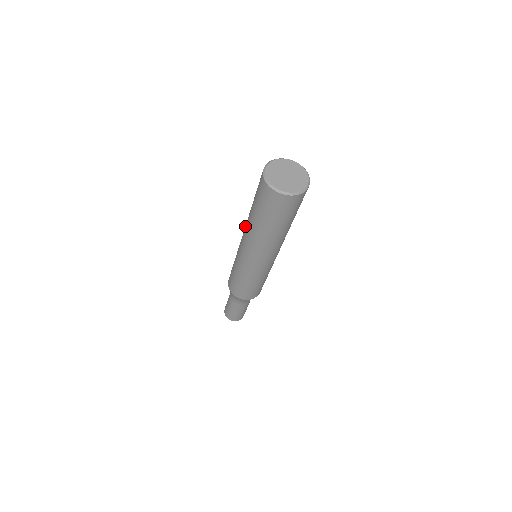
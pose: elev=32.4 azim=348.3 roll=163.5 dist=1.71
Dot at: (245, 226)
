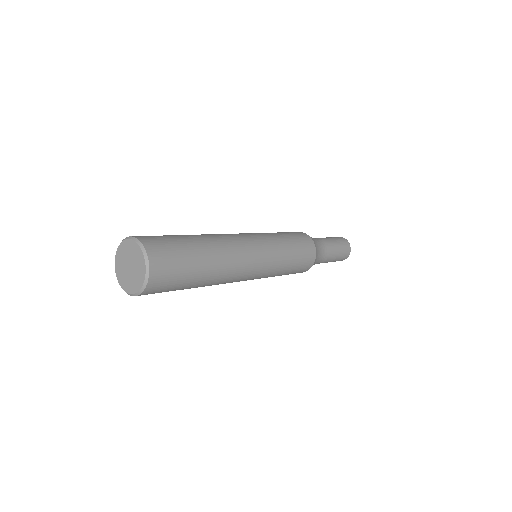
Dot at: occluded
